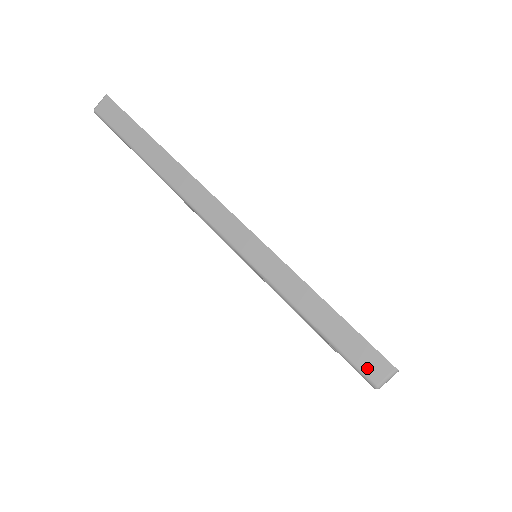
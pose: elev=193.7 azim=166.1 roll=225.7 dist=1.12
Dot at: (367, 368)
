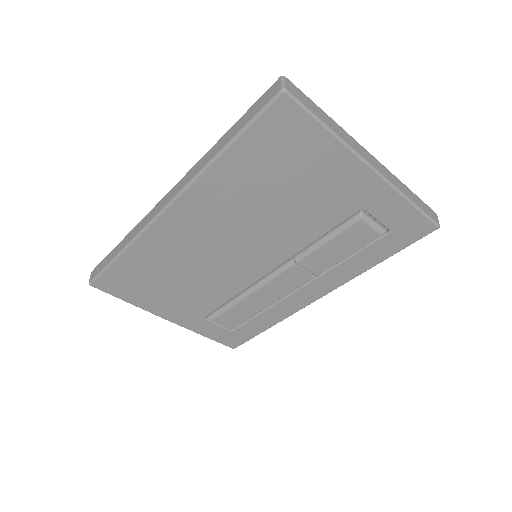
Dot at: (270, 96)
